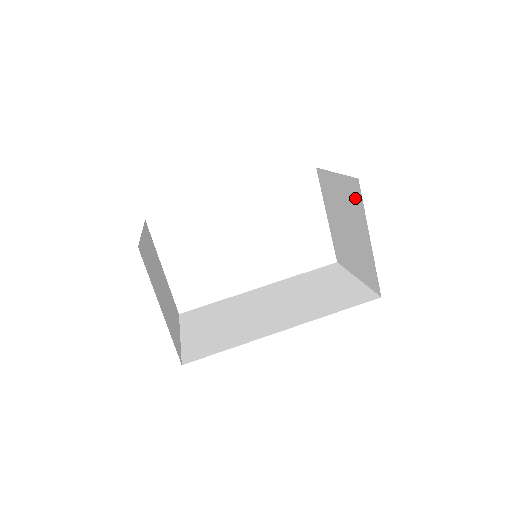
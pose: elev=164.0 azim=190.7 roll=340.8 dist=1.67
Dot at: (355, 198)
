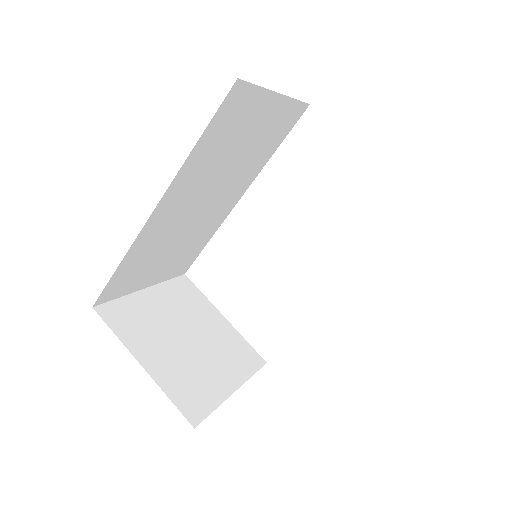
Dot at: occluded
